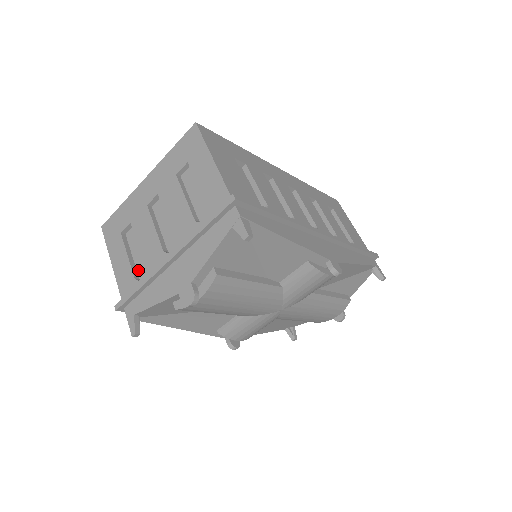
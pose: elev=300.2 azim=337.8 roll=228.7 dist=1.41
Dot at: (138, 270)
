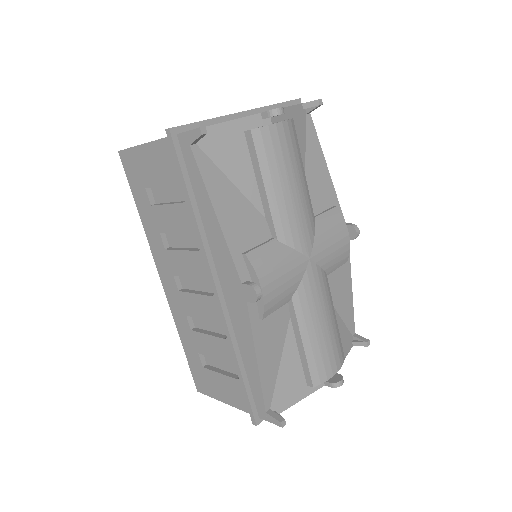
Dot at: occluded
